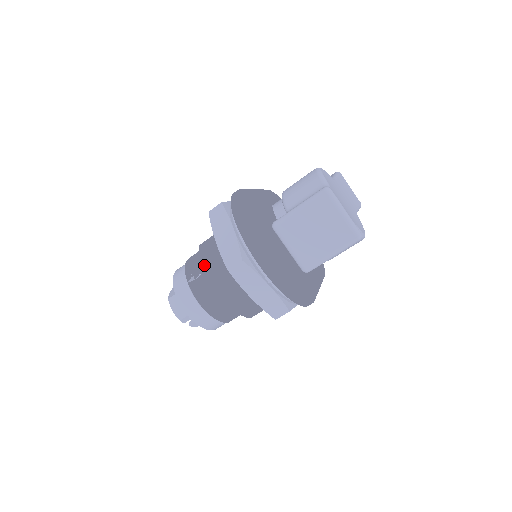
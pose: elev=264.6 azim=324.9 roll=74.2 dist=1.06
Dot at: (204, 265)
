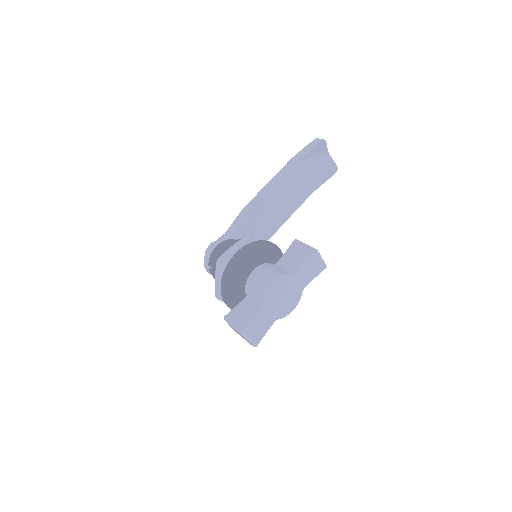
Dot at: (213, 274)
